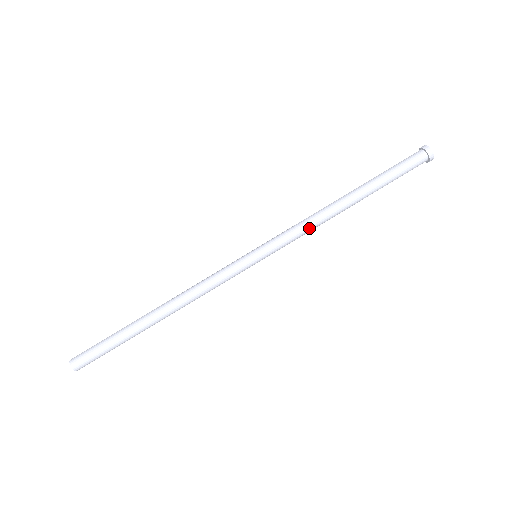
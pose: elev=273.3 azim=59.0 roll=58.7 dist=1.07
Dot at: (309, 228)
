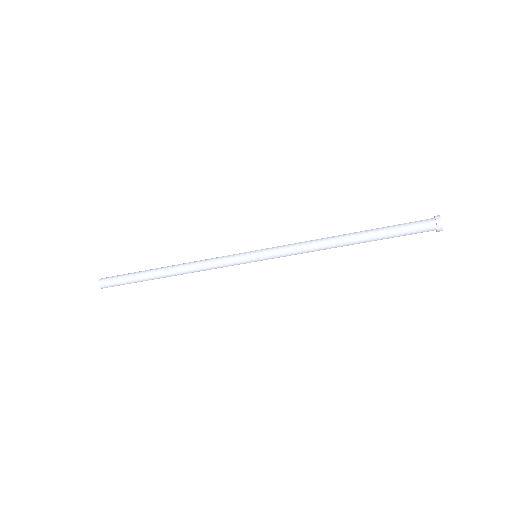
Dot at: (306, 251)
